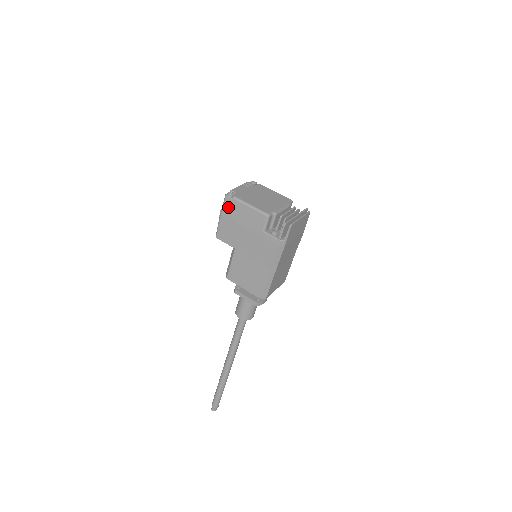
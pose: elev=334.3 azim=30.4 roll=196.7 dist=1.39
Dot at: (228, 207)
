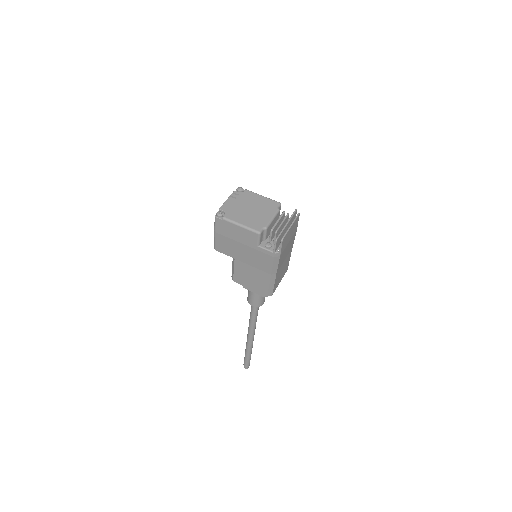
Dot at: (220, 226)
